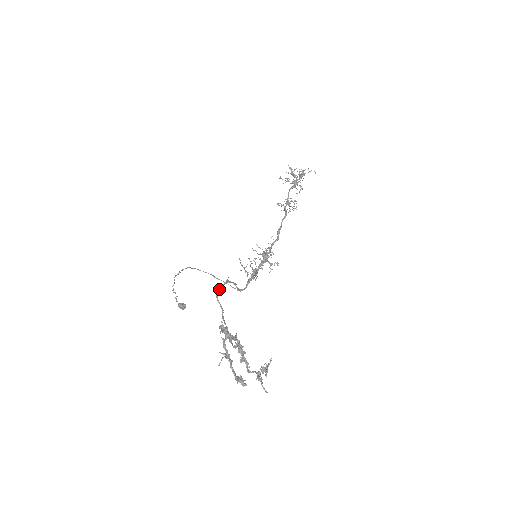
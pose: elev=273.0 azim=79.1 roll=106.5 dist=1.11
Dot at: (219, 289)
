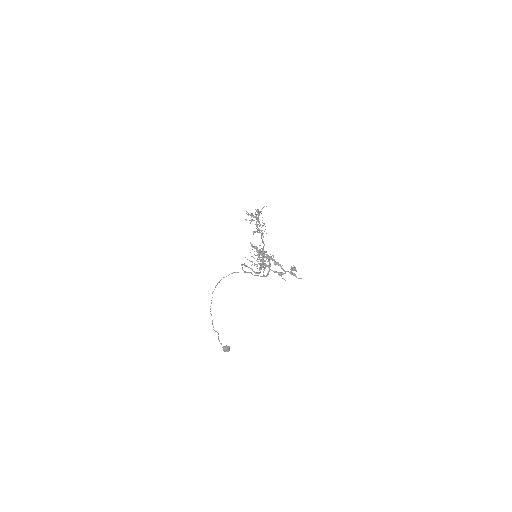
Dot at: occluded
